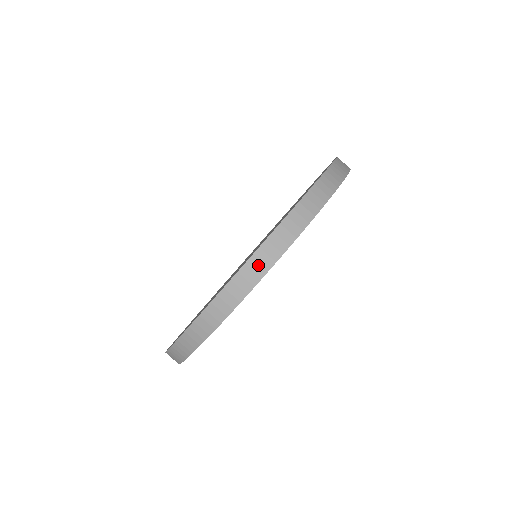
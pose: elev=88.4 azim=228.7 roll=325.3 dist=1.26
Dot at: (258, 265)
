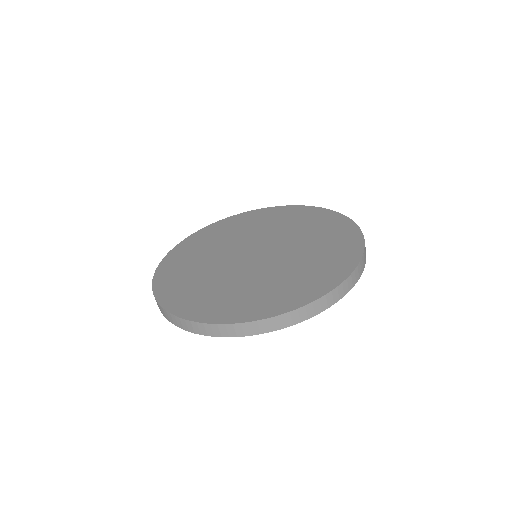
Dot at: (351, 282)
